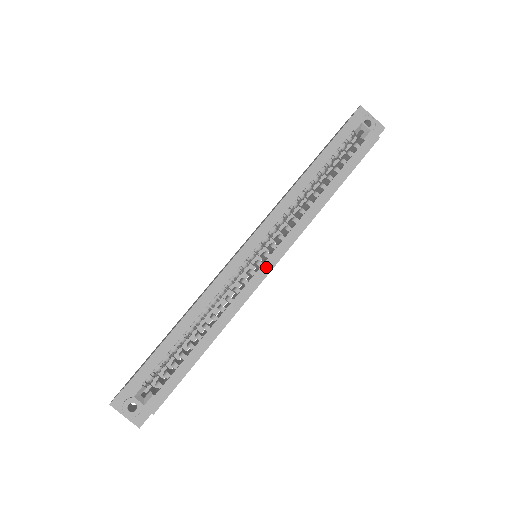
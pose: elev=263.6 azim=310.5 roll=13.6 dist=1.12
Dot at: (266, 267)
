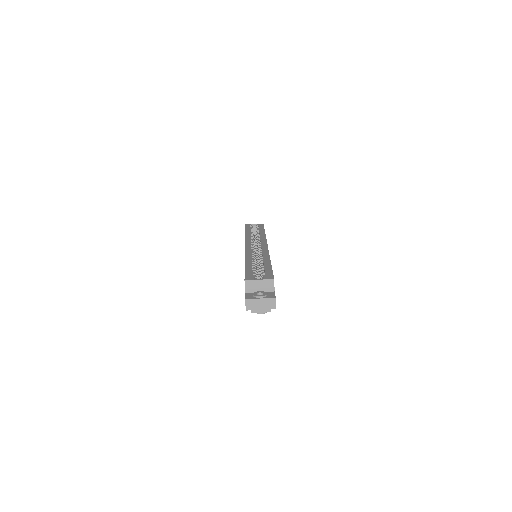
Dot at: (264, 246)
